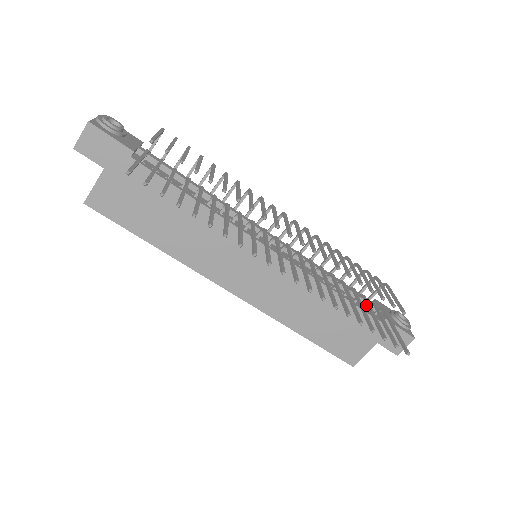
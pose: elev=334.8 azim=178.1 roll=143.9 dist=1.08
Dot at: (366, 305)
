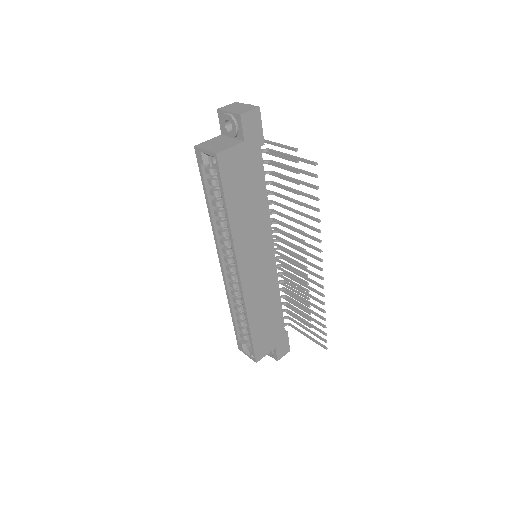
Dot at: (296, 316)
